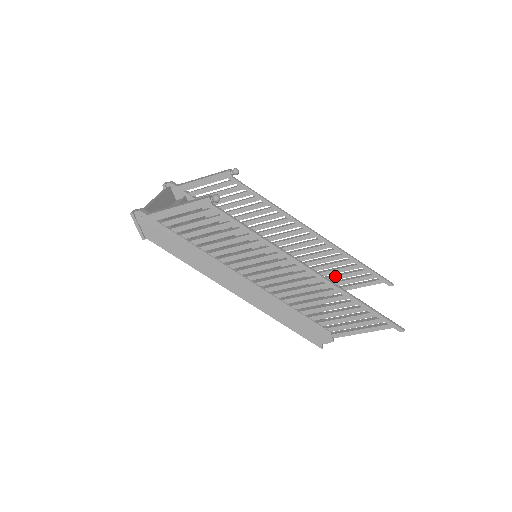
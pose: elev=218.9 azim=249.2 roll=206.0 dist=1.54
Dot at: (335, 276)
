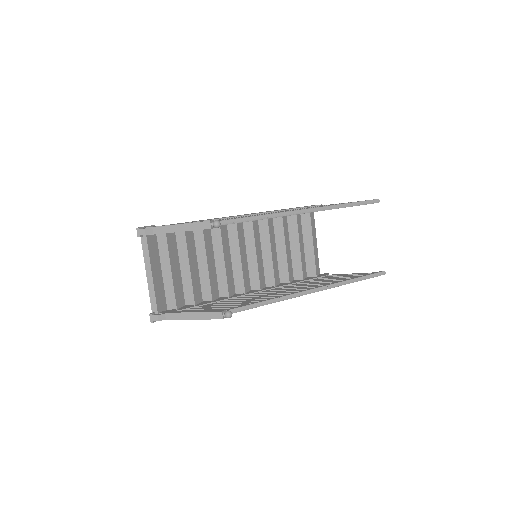
Dot at: occluded
